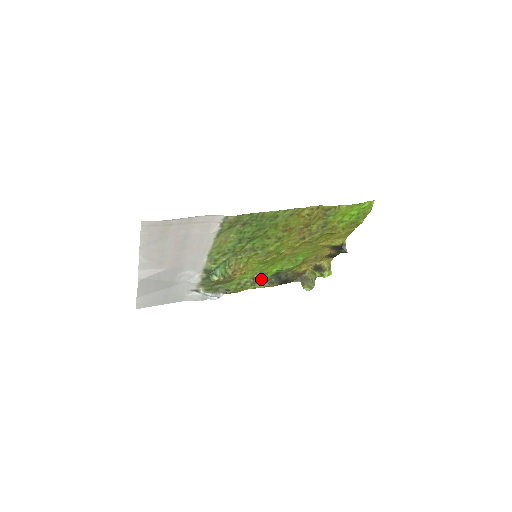
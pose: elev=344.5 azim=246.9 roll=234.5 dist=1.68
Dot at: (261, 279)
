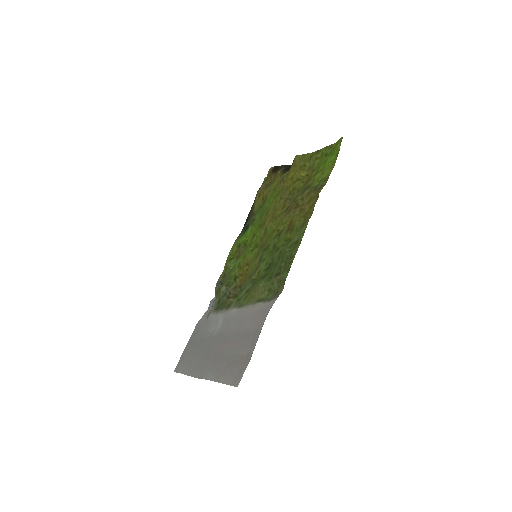
Dot at: (237, 245)
